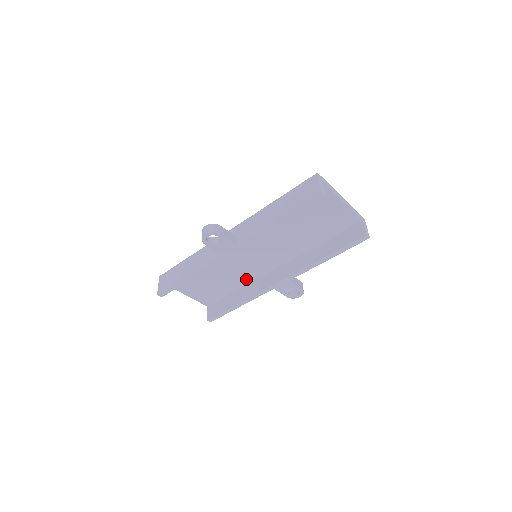
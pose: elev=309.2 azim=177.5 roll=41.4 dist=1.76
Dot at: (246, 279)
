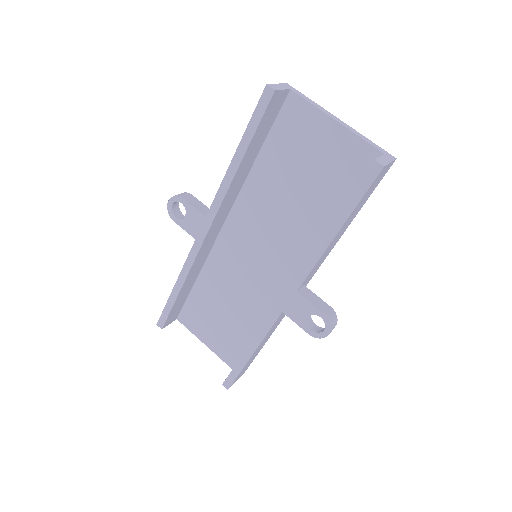
Dot at: (263, 311)
